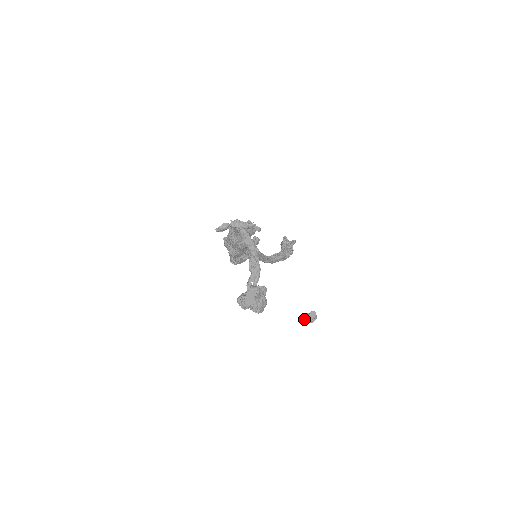
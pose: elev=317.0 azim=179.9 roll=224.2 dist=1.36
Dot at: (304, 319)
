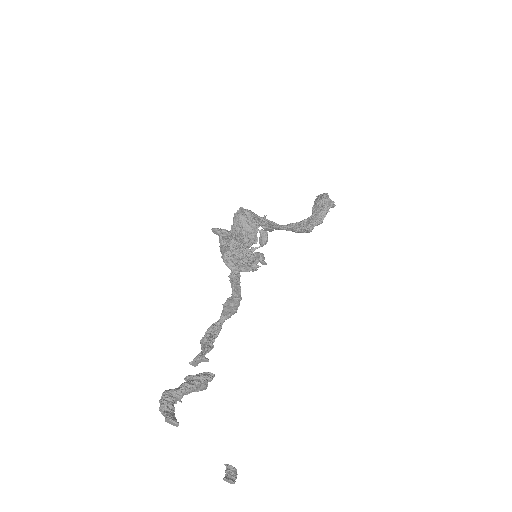
Dot at: (224, 464)
